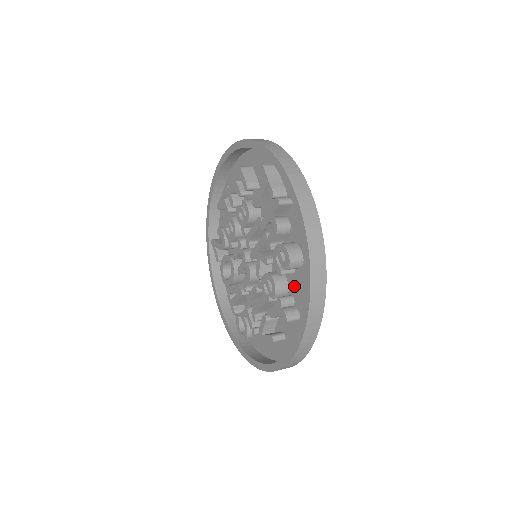
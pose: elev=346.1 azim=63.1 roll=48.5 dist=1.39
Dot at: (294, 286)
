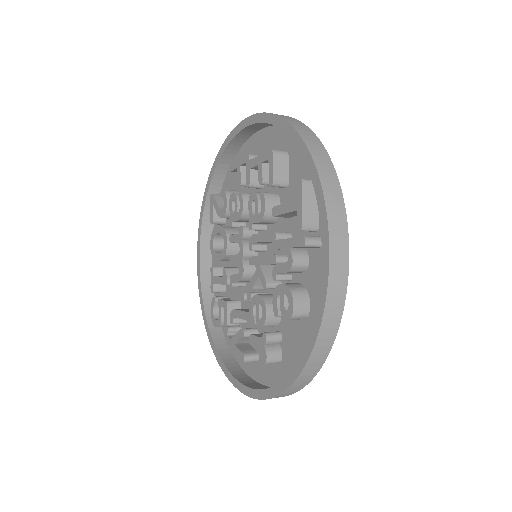
Dot at: (287, 327)
